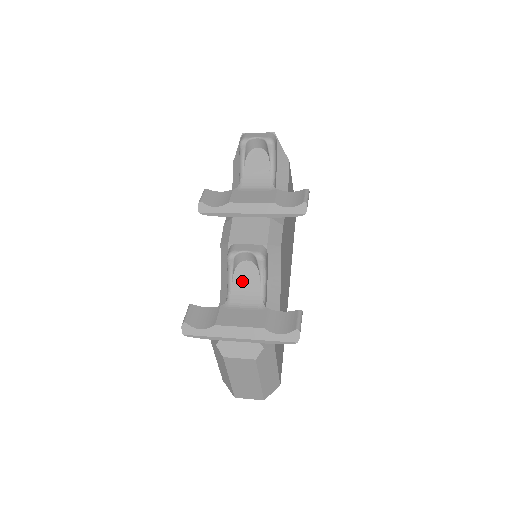
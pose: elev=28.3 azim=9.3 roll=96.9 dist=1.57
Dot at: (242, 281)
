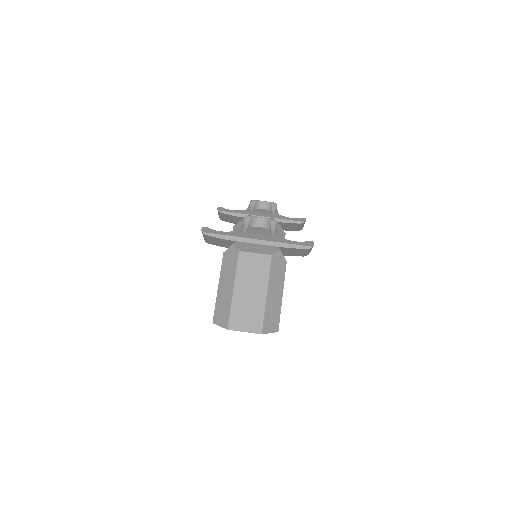
Dot at: (255, 233)
